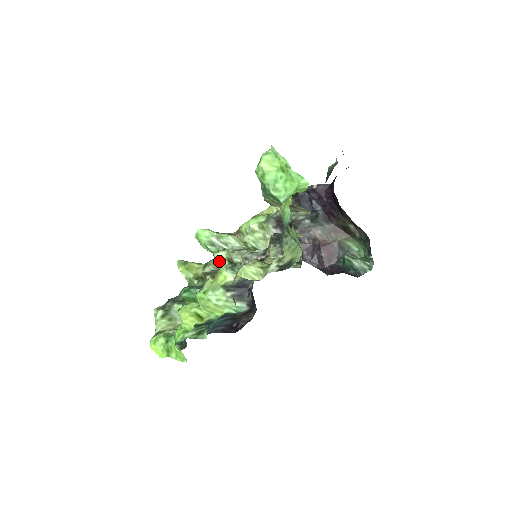
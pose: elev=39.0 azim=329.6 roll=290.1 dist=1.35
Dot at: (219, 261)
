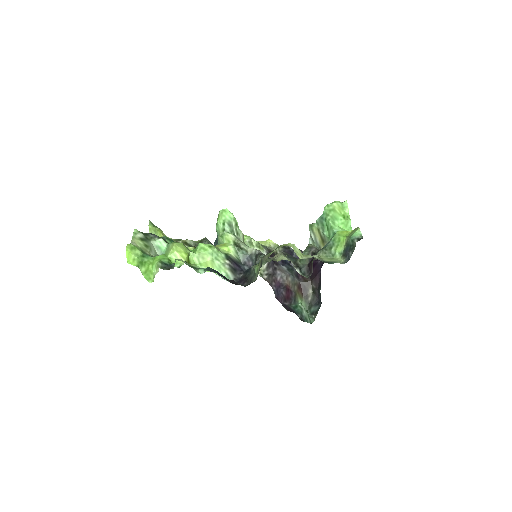
Dot at: (227, 238)
